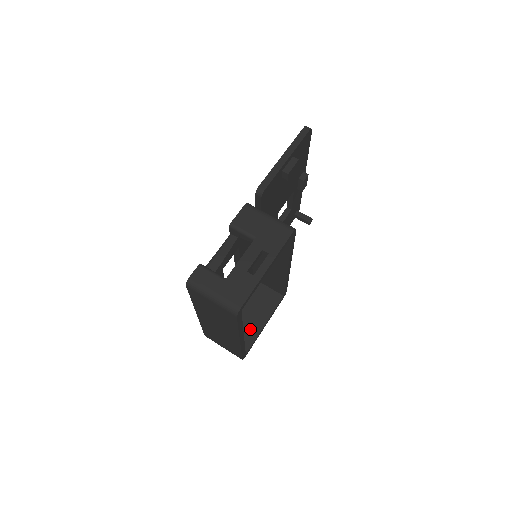
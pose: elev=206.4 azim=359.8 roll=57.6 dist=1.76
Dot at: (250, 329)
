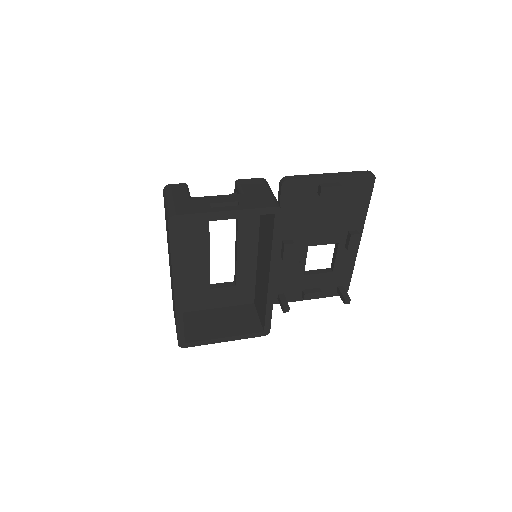
Dot at: (210, 331)
